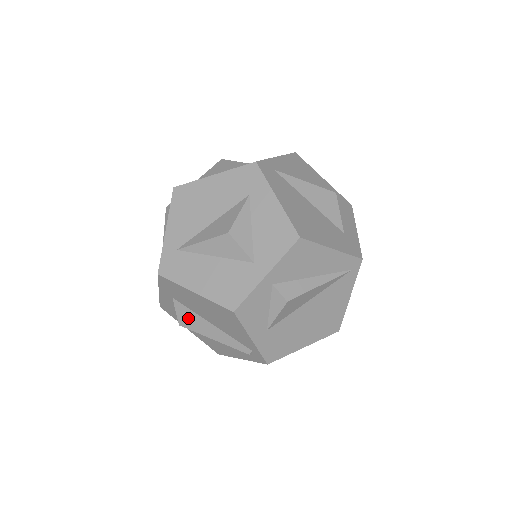
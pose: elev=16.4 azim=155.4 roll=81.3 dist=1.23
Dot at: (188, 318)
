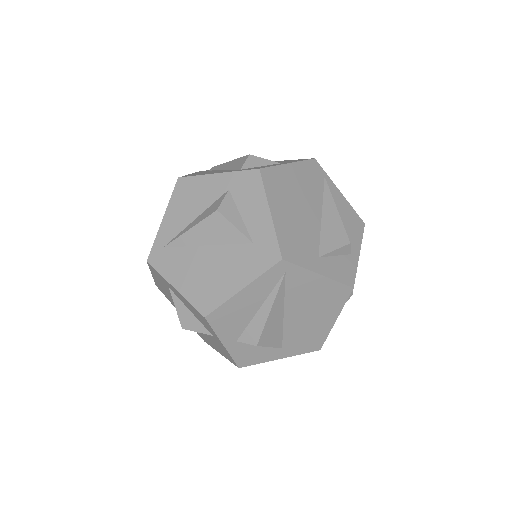
Dot at: occluded
